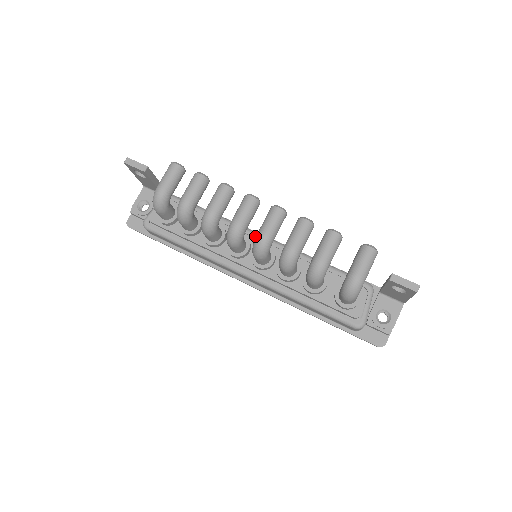
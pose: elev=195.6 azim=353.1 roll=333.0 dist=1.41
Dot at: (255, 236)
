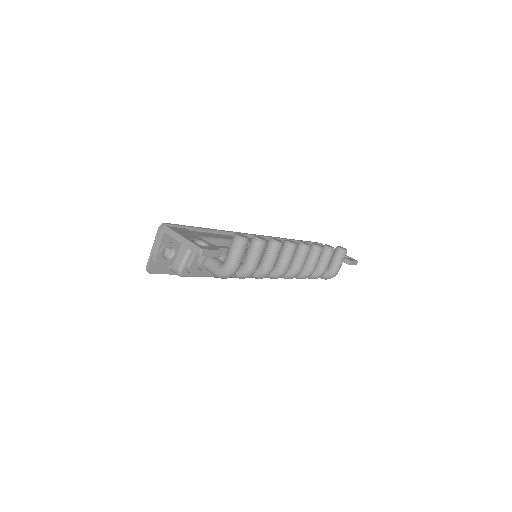
Dot at: occluded
